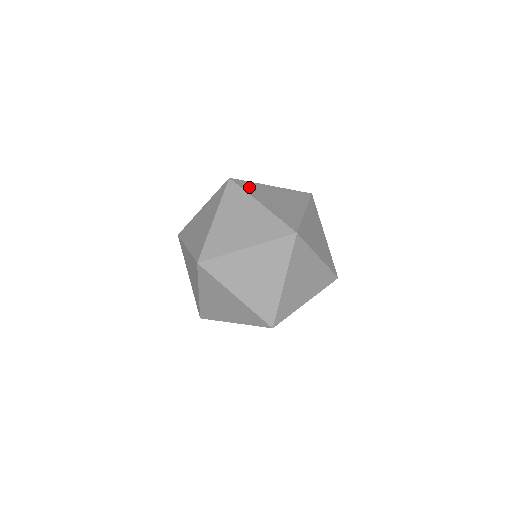
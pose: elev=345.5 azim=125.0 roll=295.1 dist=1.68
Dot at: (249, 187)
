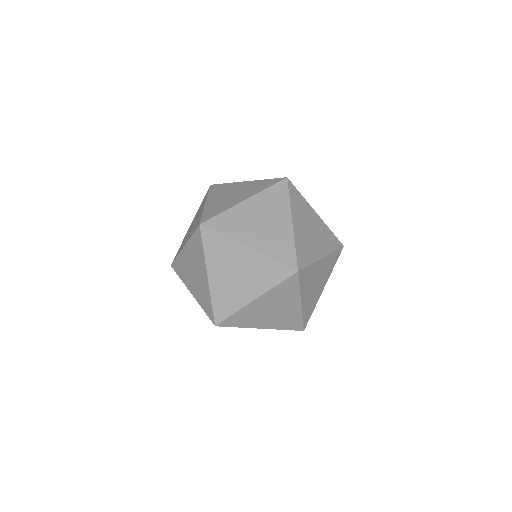
Dot at: (225, 225)
